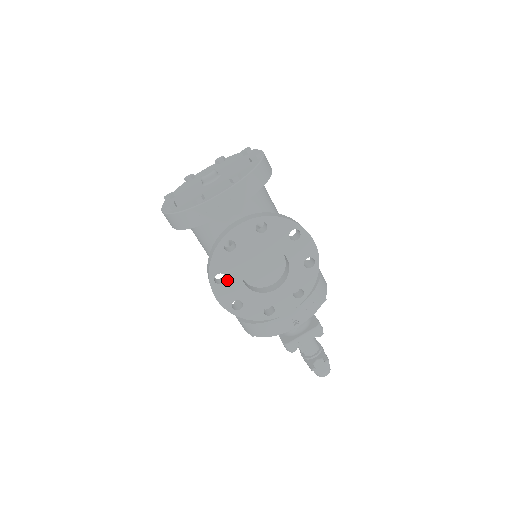
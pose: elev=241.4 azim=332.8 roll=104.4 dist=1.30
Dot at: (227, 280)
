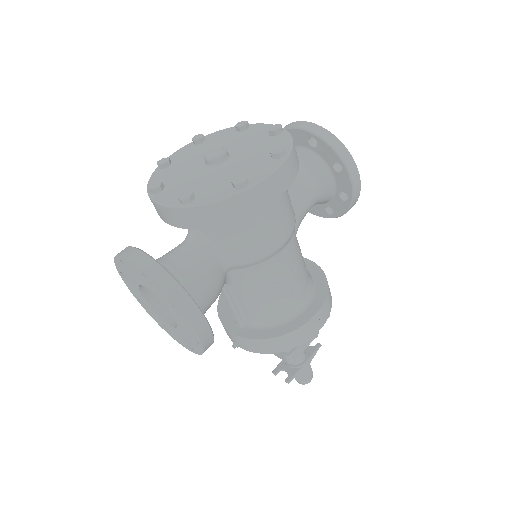
Dot at: (130, 282)
